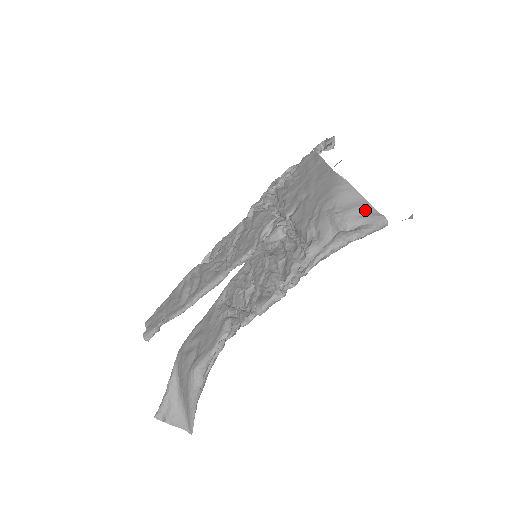
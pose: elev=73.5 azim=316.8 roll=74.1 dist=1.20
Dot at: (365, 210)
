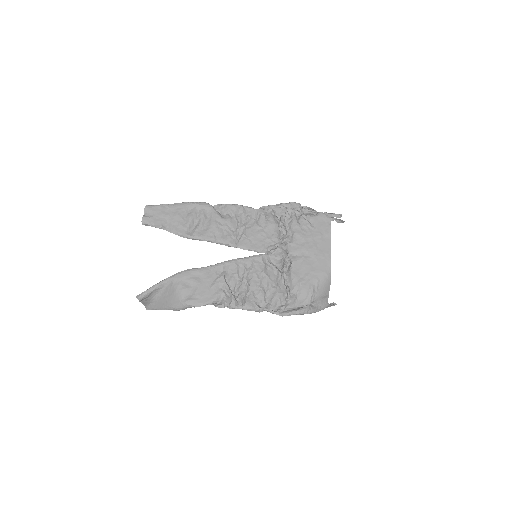
Dot at: (325, 297)
